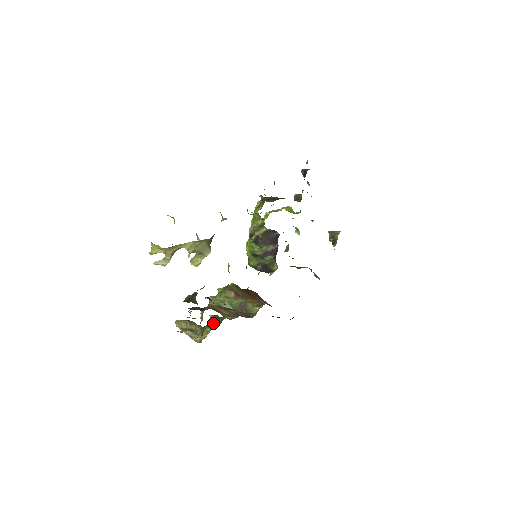
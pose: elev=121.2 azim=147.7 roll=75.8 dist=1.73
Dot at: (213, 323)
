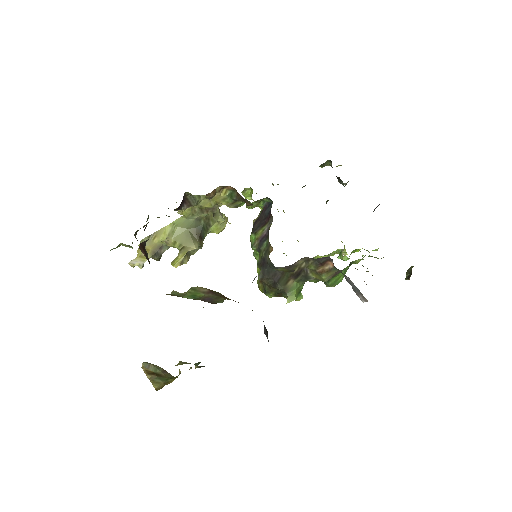
Dot at: occluded
